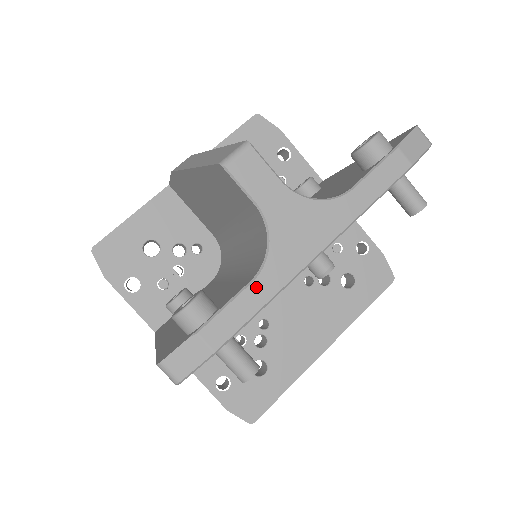
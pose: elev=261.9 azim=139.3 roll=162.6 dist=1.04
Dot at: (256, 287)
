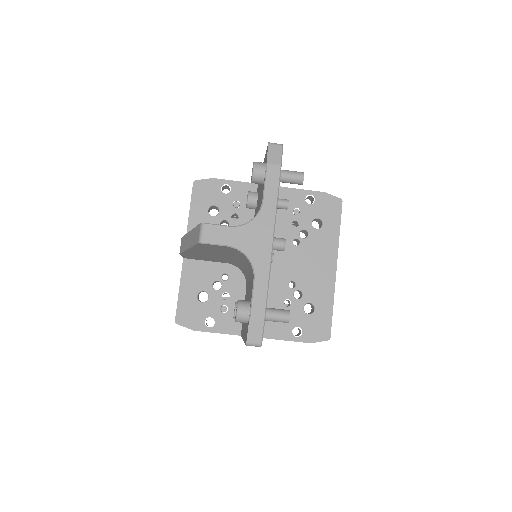
Dot at: (258, 280)
